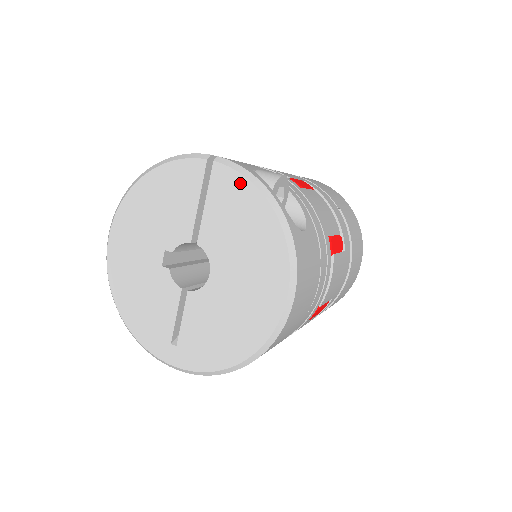
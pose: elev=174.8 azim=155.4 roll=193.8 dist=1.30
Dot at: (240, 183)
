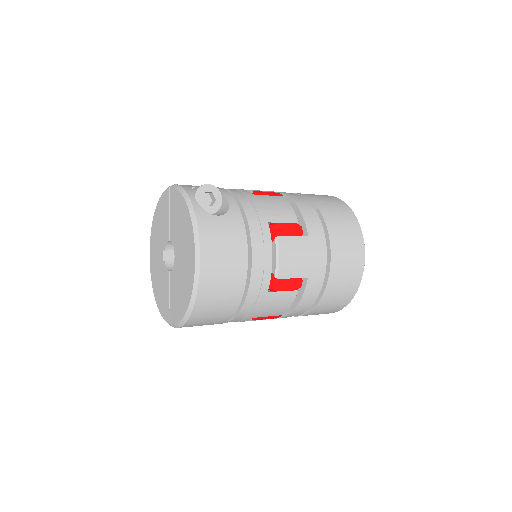
Dot at: (177, 195)
